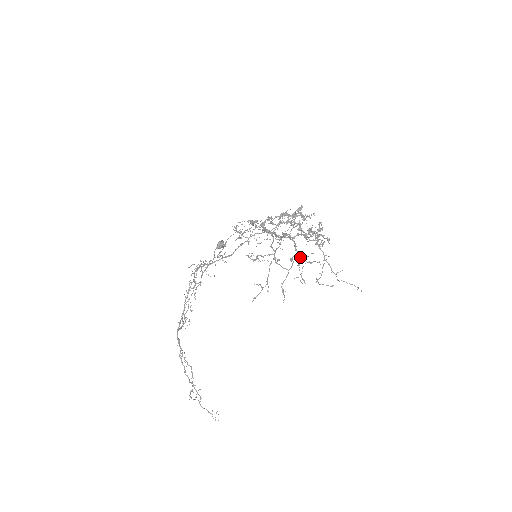
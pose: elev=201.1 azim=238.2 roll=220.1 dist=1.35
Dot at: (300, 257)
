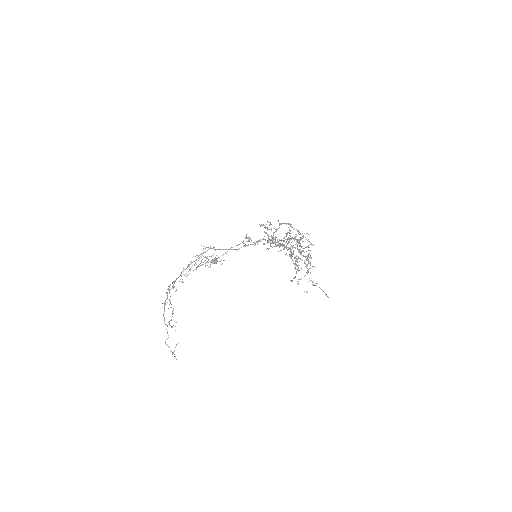
Dot at: occluded
